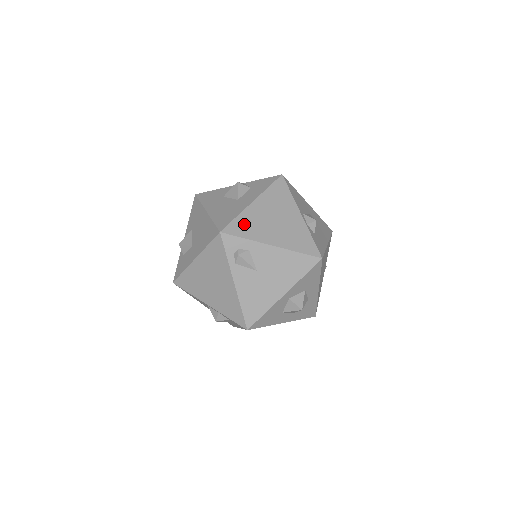
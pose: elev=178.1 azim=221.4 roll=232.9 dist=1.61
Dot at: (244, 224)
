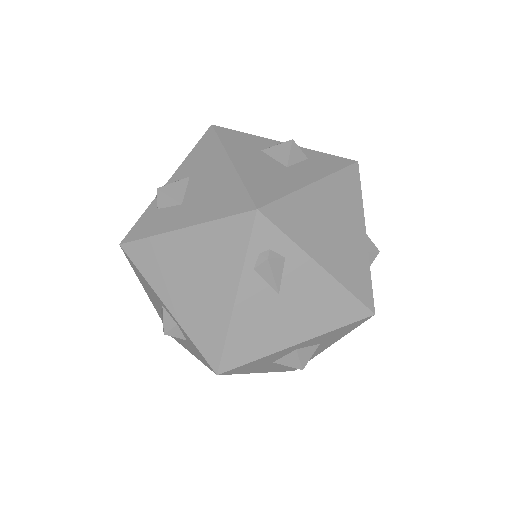
Dot at: (294, 213)
